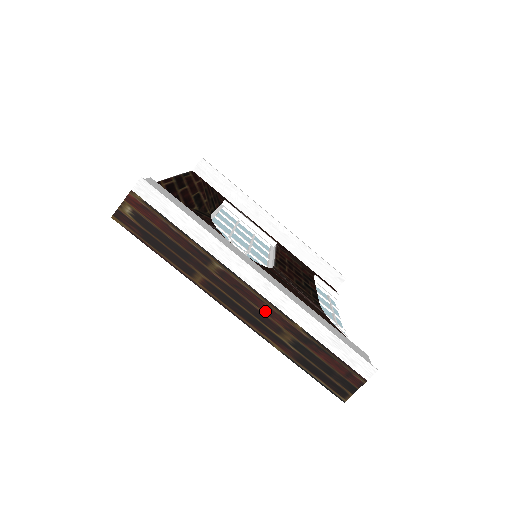
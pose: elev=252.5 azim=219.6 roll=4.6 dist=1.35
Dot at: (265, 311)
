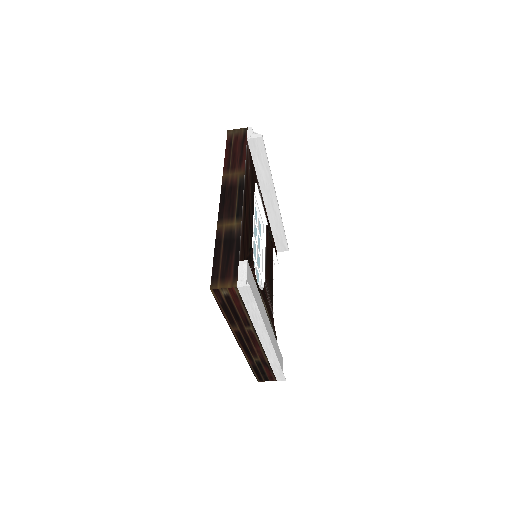
Dot at: (257, 349)
